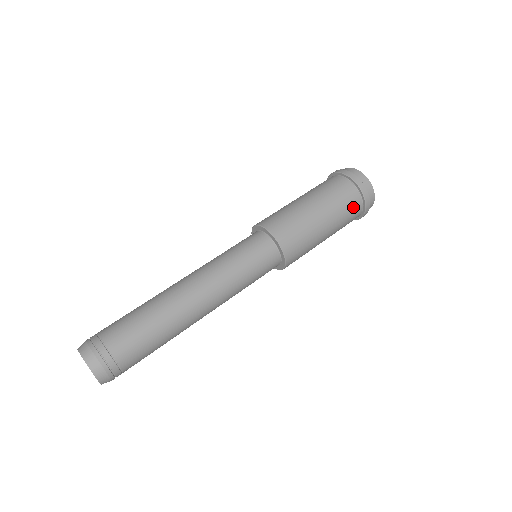
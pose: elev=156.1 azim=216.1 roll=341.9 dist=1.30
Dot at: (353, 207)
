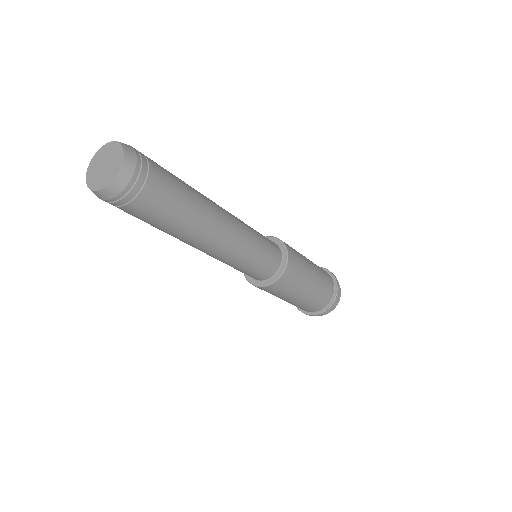
Dot at: (329, 280)
